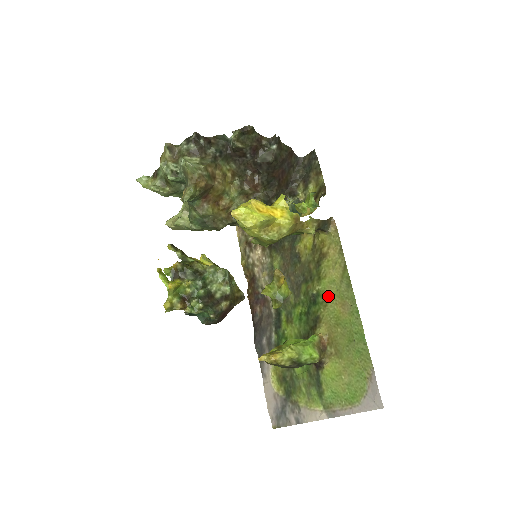
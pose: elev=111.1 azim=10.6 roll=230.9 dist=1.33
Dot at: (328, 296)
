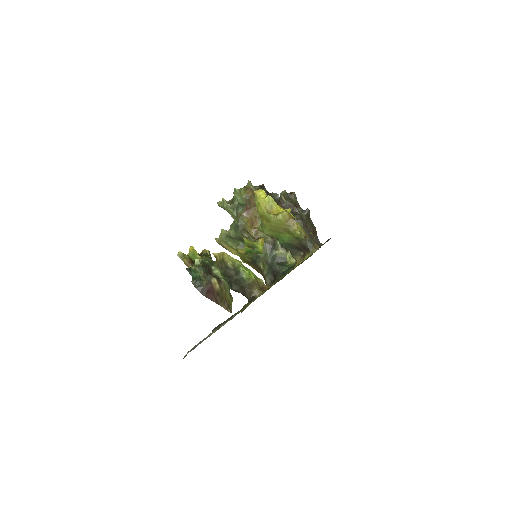
Dot at: occluded
